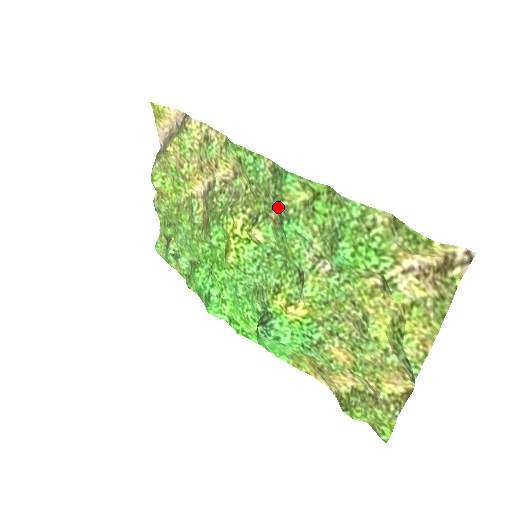
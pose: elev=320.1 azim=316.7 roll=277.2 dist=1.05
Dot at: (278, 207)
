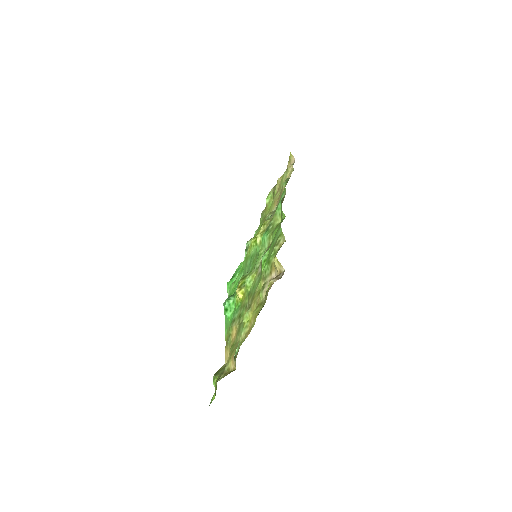
Dot at: occluded
